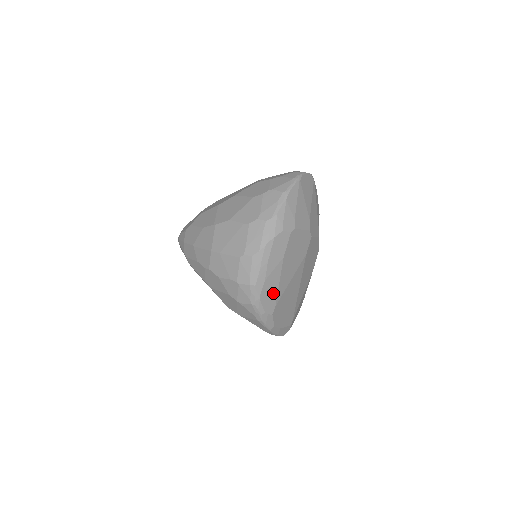
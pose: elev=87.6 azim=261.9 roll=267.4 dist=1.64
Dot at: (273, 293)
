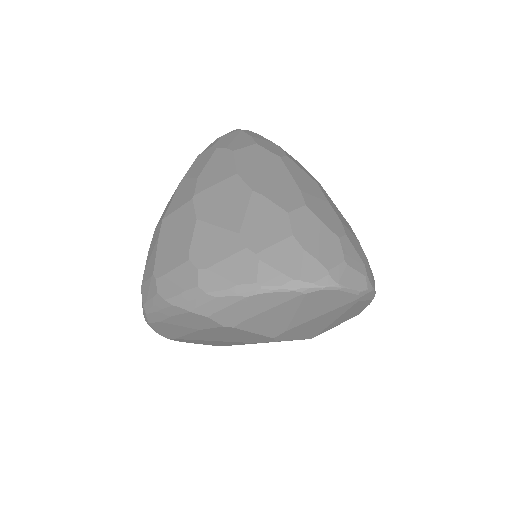
Dot at: (174, 333)
